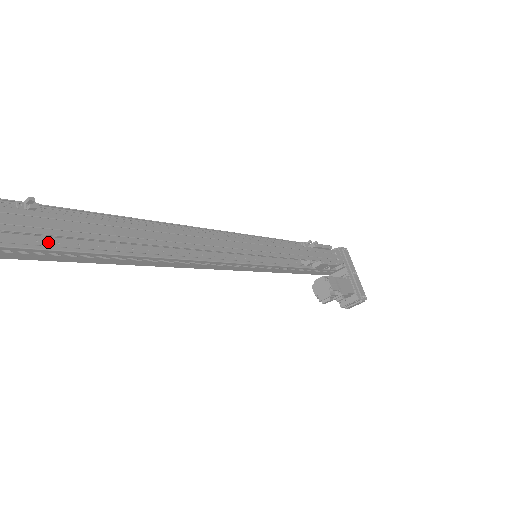
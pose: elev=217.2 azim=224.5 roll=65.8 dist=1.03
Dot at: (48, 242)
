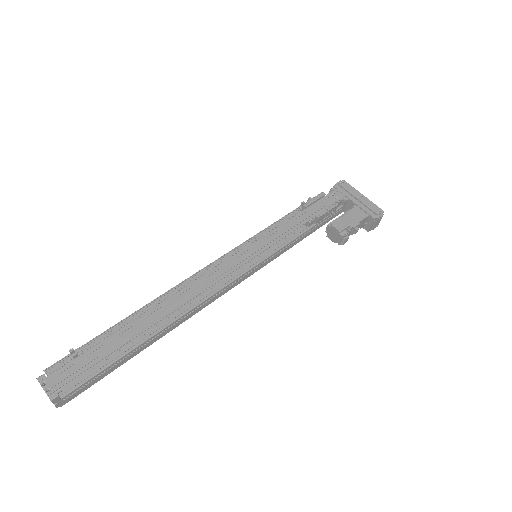
Dot at: (100, 364)
